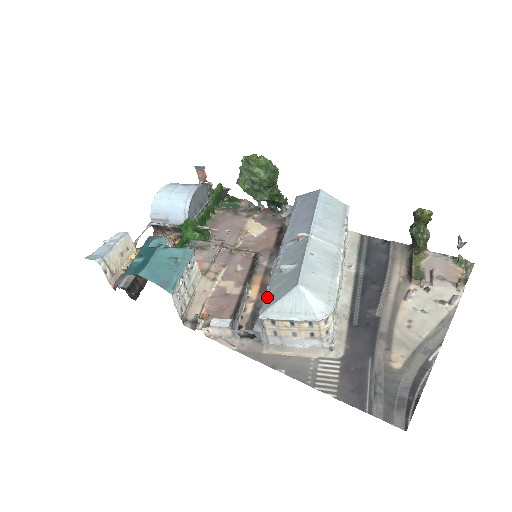
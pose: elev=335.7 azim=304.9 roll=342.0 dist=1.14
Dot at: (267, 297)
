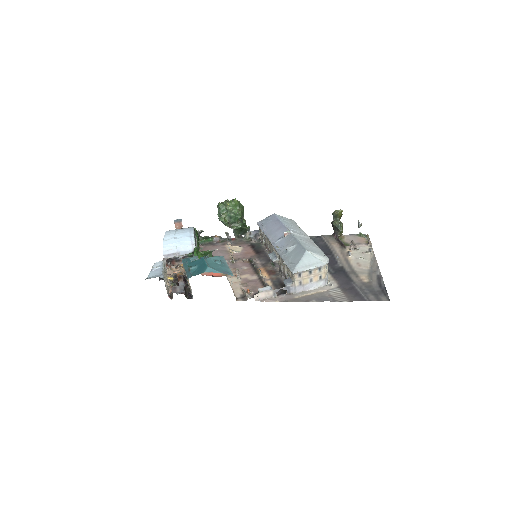
Dot at: (290, 264)
